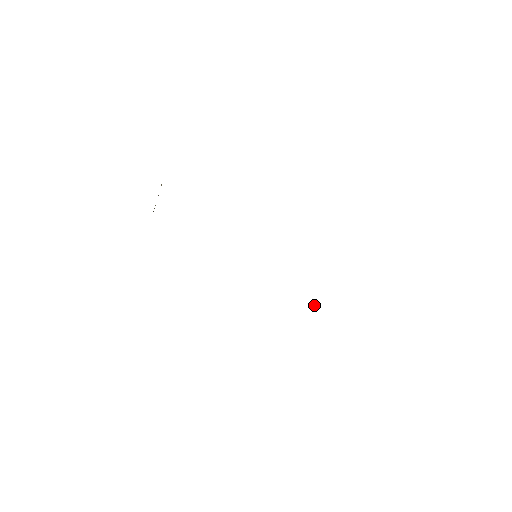
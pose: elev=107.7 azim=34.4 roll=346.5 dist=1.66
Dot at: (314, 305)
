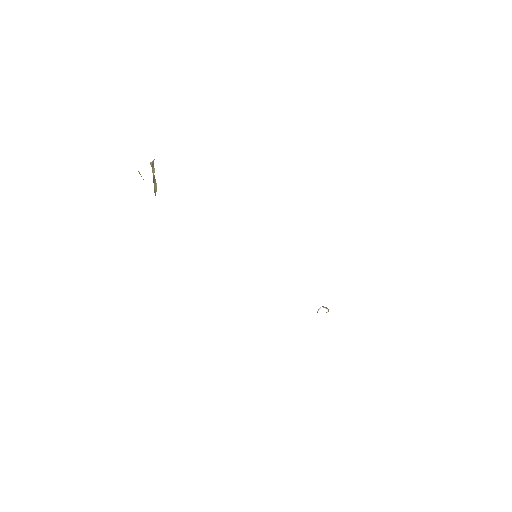
Dot at: (317, 312)
